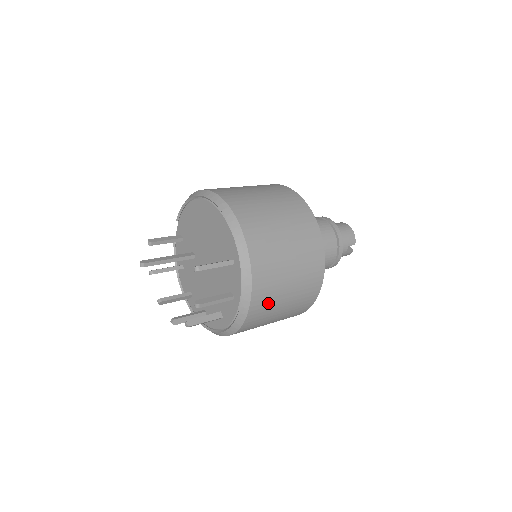
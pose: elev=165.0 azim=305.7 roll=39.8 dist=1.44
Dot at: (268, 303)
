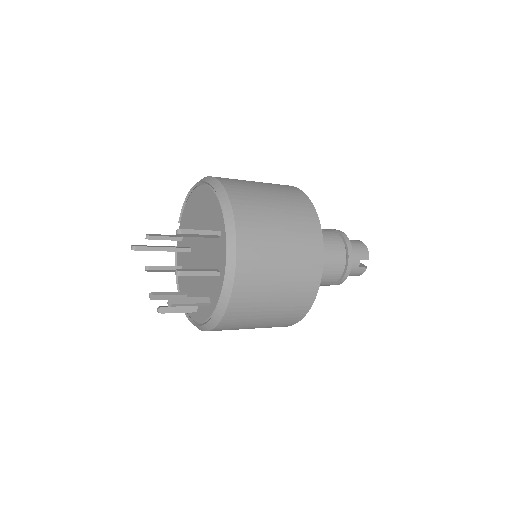
Dot at: (257, 281)
